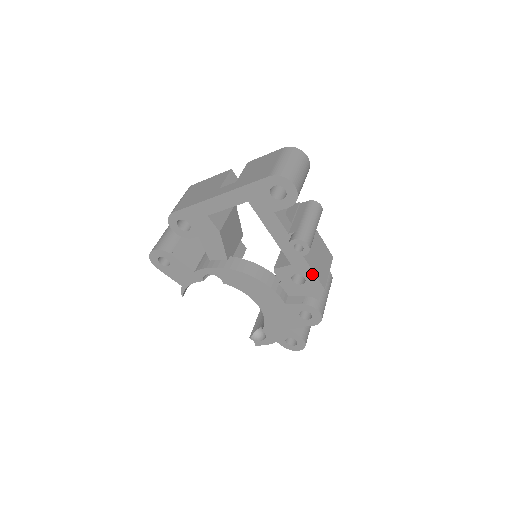
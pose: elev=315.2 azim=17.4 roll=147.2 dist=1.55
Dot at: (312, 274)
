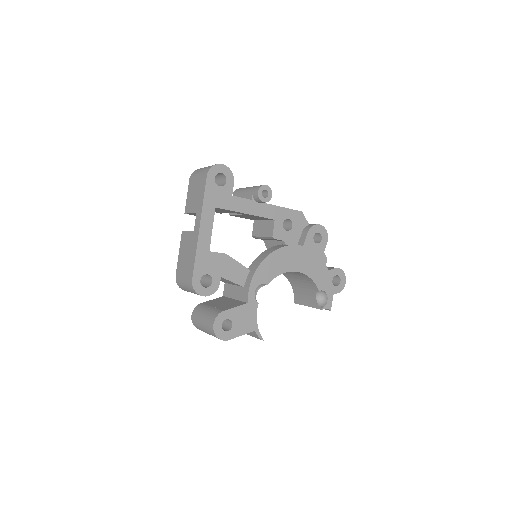
Dot at: (288, 211)
